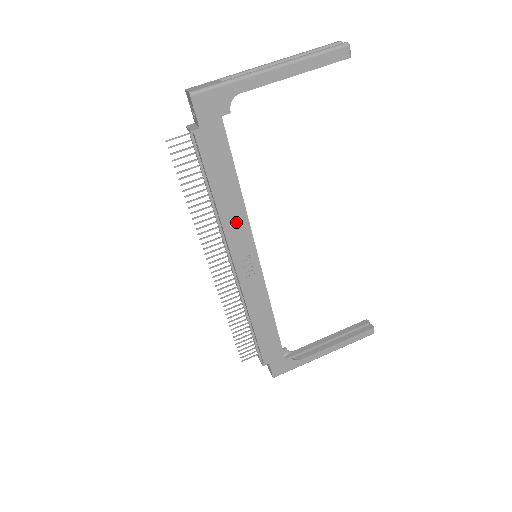
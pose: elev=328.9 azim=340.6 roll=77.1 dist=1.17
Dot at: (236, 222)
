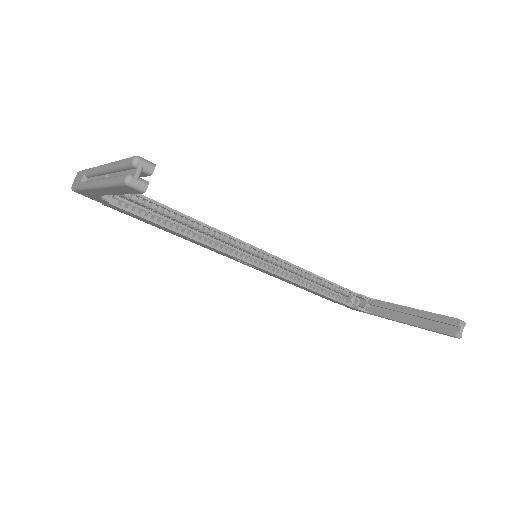
Dot at: (204, 245)
